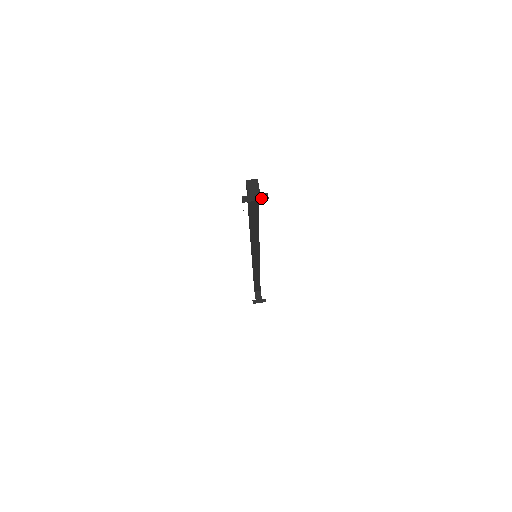
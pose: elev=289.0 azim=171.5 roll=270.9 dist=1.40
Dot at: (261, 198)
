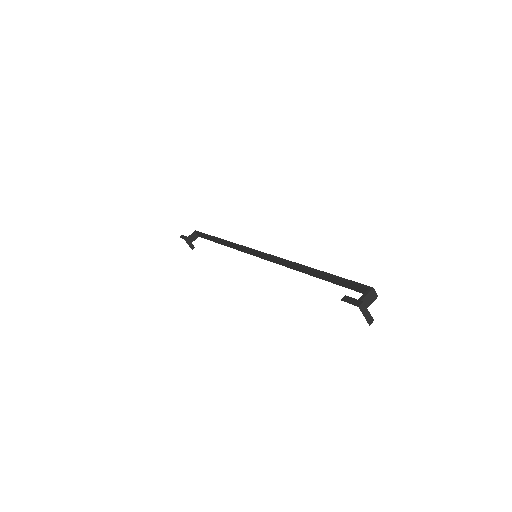
Dot at: (368, 319)
